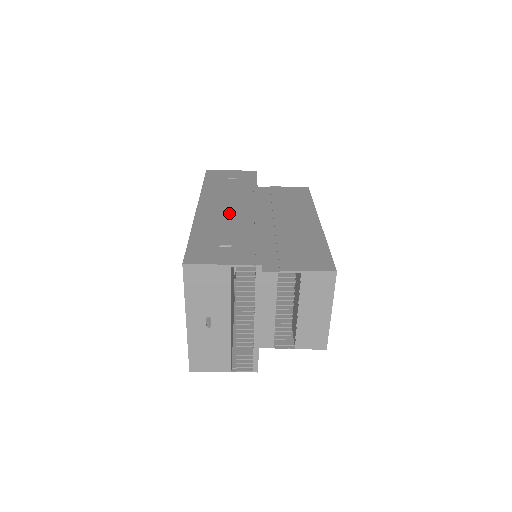
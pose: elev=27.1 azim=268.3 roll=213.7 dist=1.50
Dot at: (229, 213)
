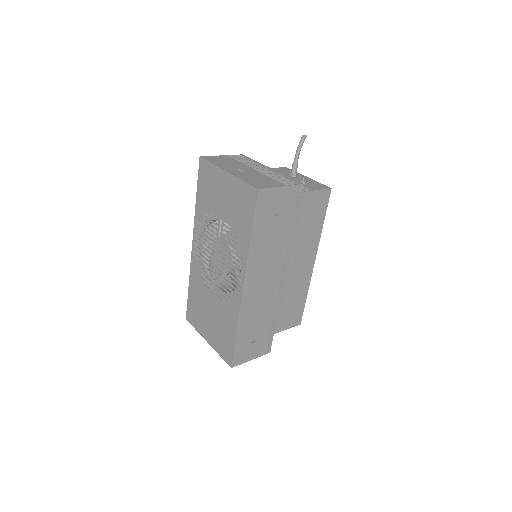
Dot at: (264, 294)
